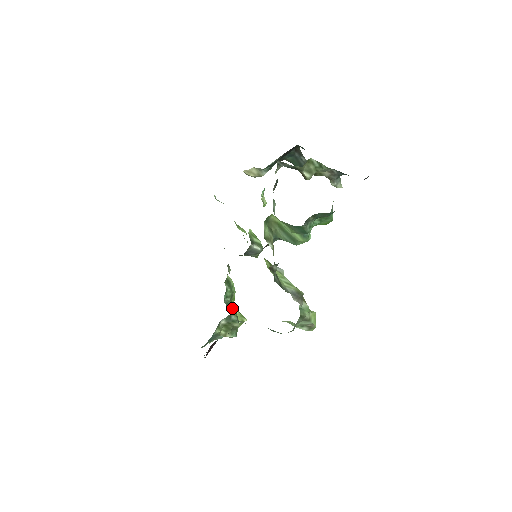
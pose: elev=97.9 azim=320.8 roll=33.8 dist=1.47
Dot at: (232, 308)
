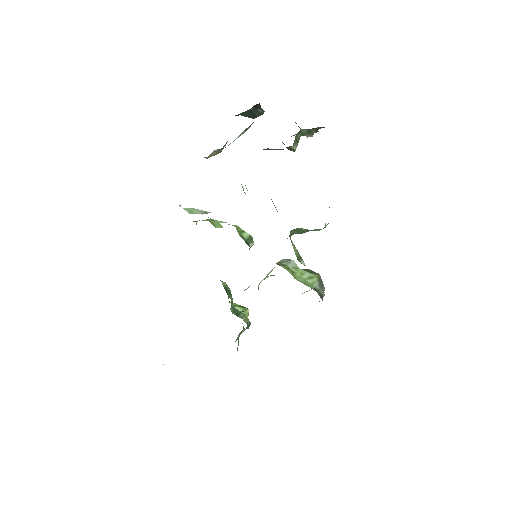
Dot at: (239, 313)
